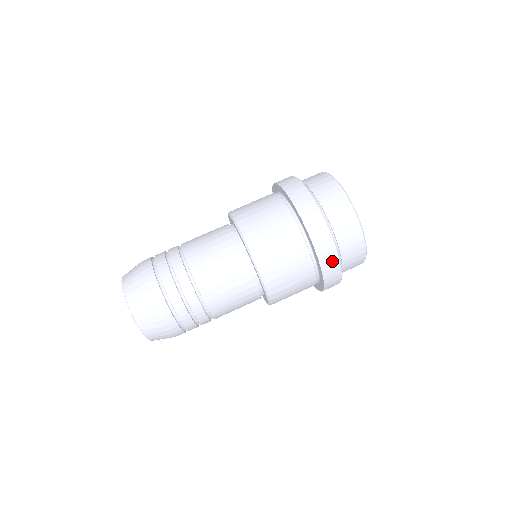
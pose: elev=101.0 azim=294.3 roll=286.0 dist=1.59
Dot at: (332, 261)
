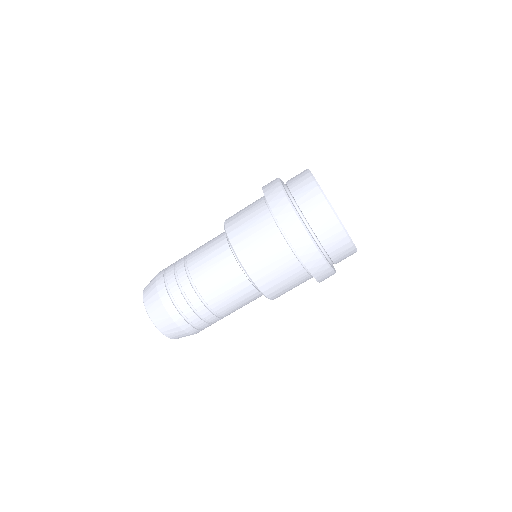
Dot at: occluded
